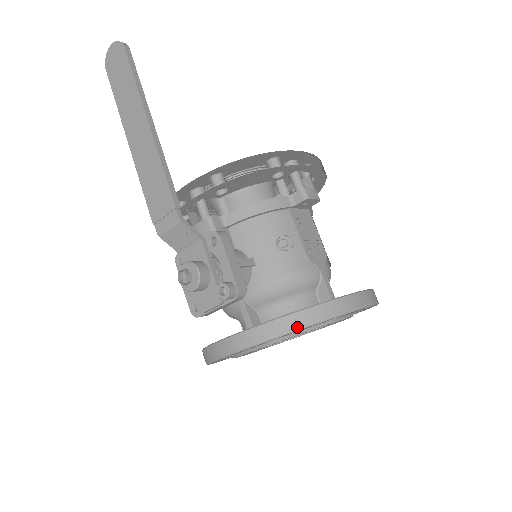
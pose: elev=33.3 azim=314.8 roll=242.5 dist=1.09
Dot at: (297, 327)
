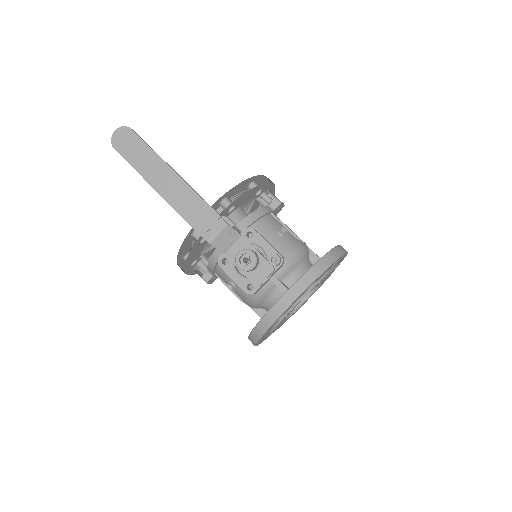
Dot at: (326, 267)
